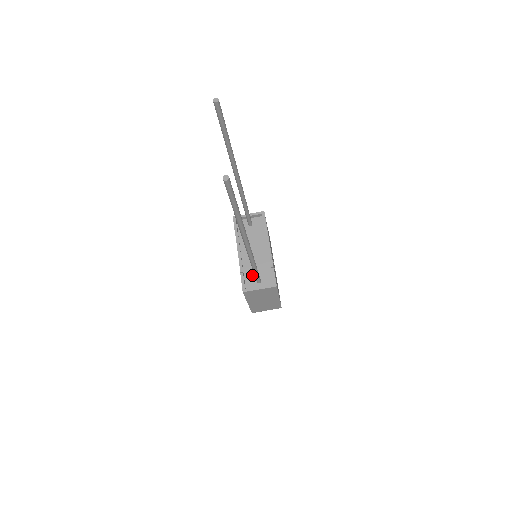
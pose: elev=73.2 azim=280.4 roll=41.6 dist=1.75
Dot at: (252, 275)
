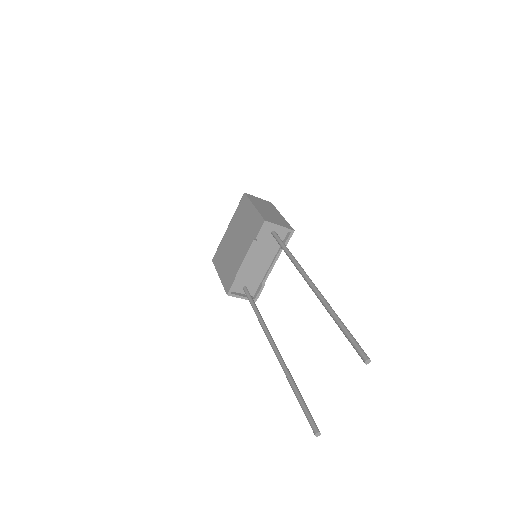
Dot at: (243, 280)
